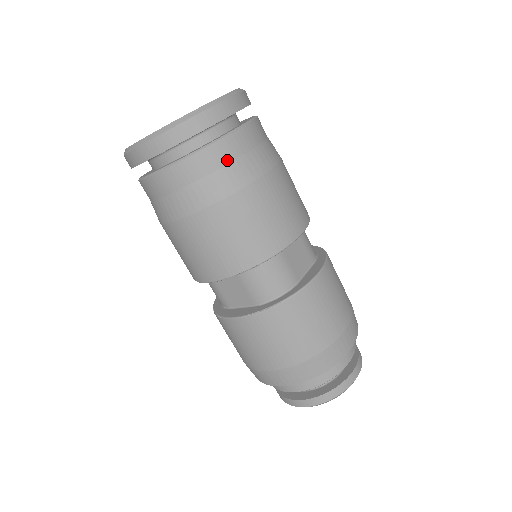
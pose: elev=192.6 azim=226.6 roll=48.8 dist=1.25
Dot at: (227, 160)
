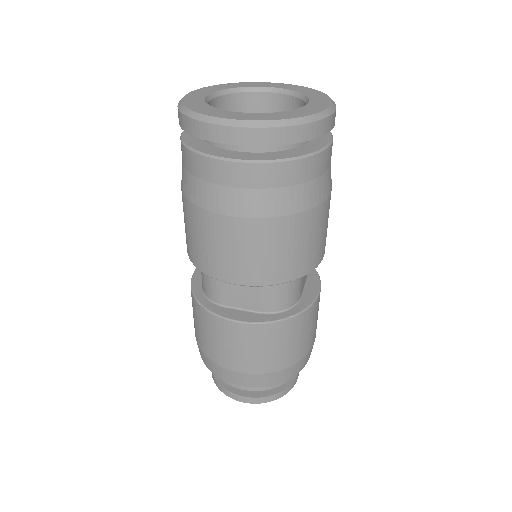
Dot at: (314, 175)
